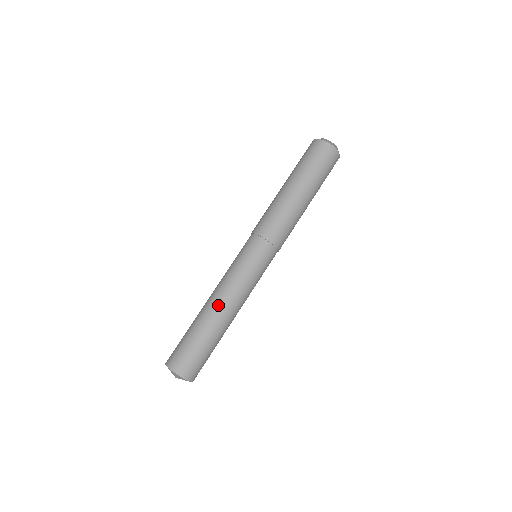
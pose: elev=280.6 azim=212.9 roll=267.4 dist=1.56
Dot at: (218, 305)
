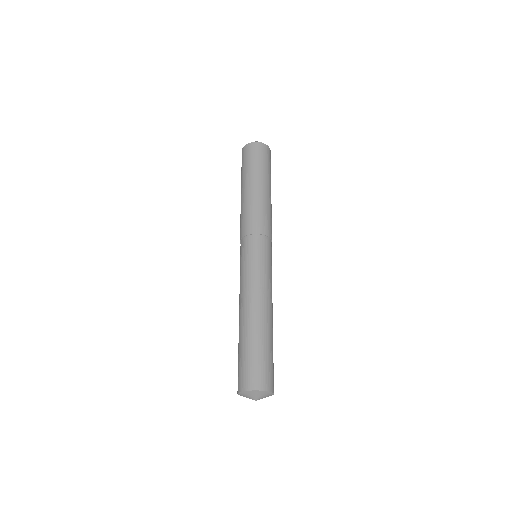
Dot at: (269, 310)
